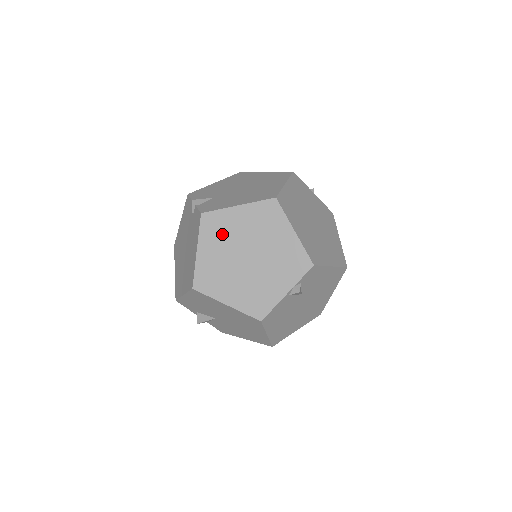
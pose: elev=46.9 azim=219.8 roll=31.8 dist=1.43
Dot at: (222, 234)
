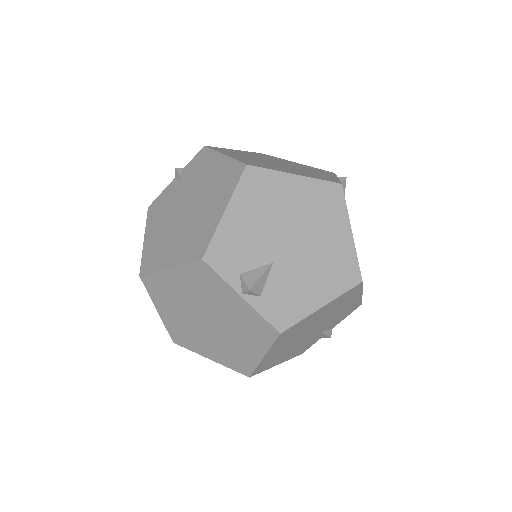
Dot at: (238, 154)
